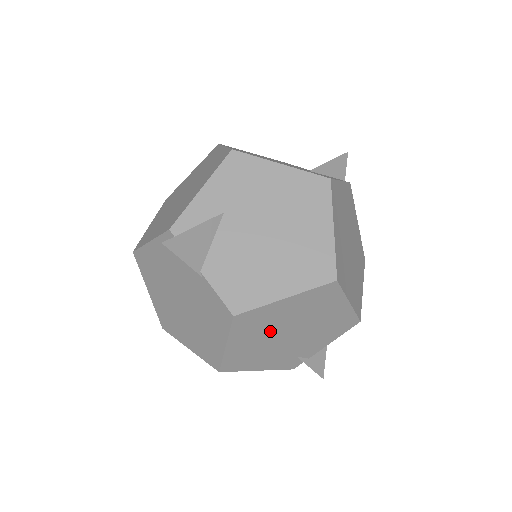
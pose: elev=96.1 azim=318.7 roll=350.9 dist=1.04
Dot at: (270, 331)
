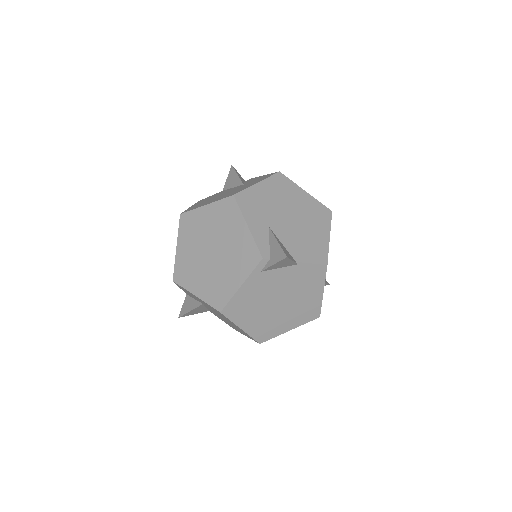
Dot at: occluded
